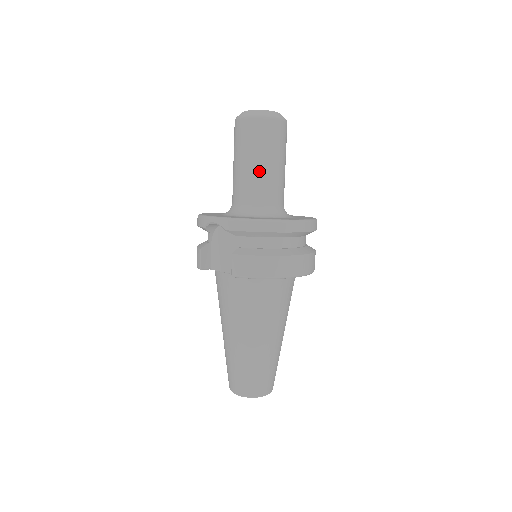
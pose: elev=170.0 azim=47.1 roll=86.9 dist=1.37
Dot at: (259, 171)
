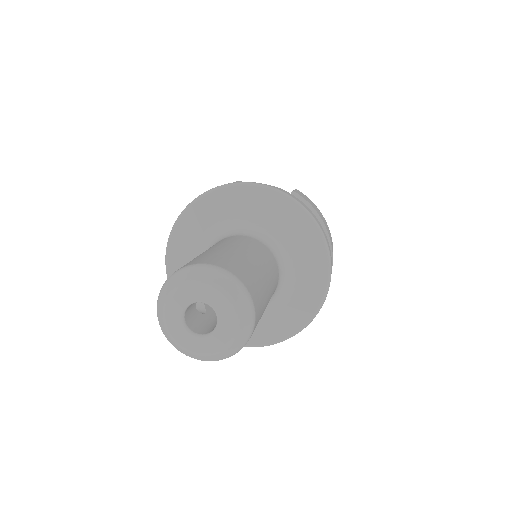
Dot at: occluded
